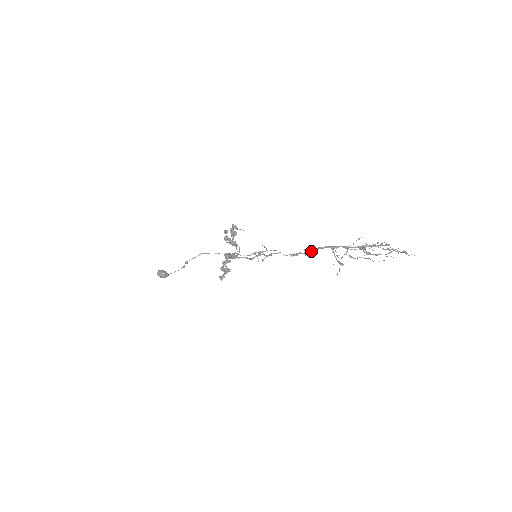
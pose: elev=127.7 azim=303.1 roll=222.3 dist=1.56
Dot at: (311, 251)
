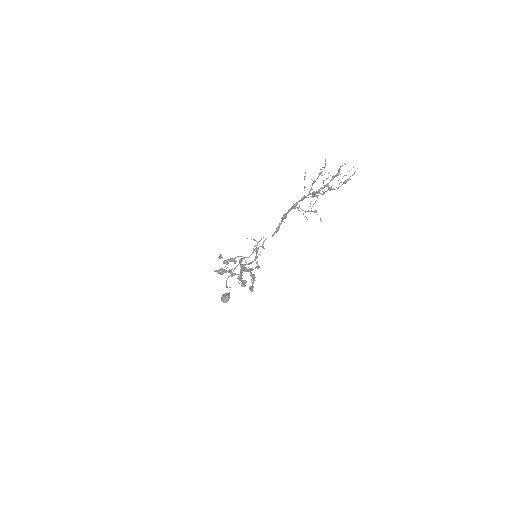
Dot at: occluded
